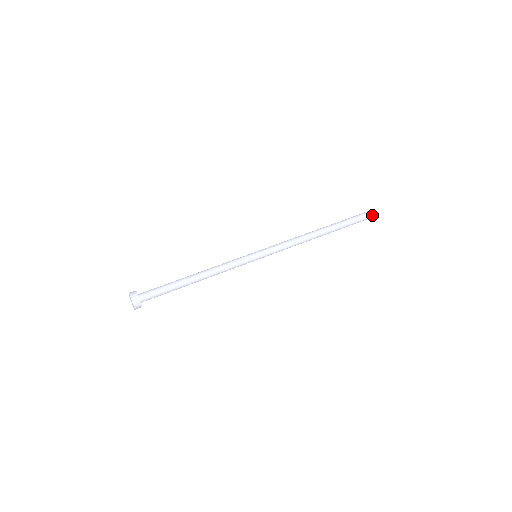
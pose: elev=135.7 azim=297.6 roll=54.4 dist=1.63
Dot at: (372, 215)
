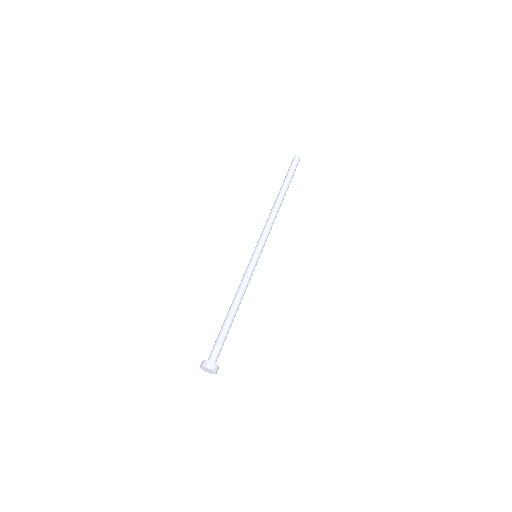
Dot at: occluded
